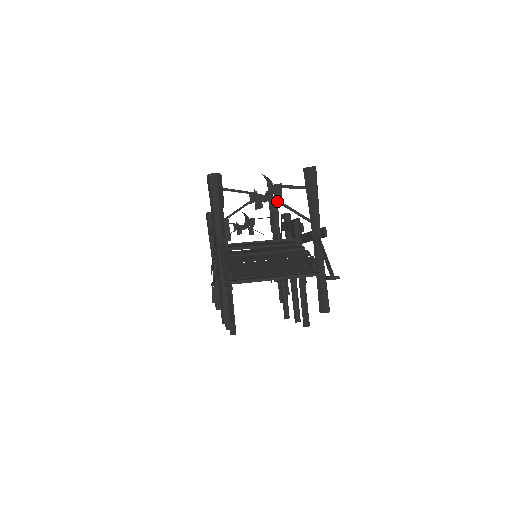
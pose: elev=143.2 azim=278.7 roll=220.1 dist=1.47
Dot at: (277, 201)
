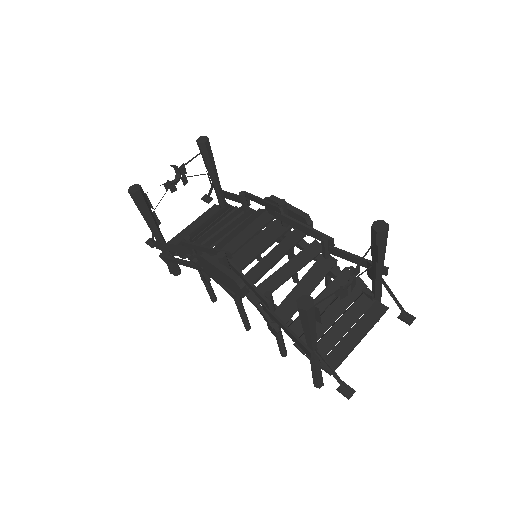
Dot at: occluded
